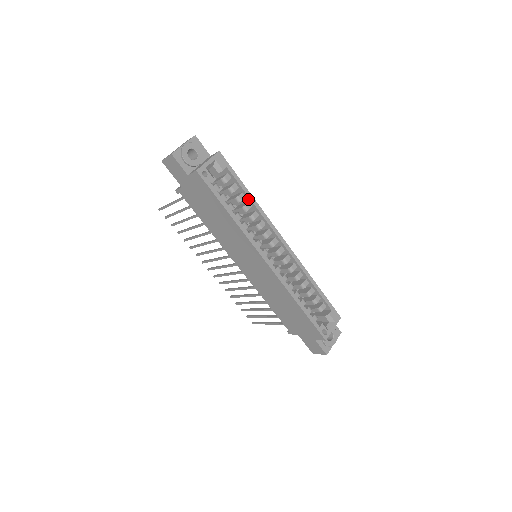
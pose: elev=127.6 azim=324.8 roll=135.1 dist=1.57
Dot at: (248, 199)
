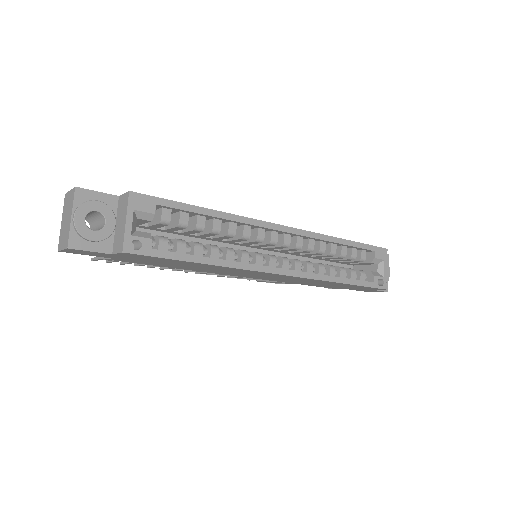
Dot at: (211, 217)
